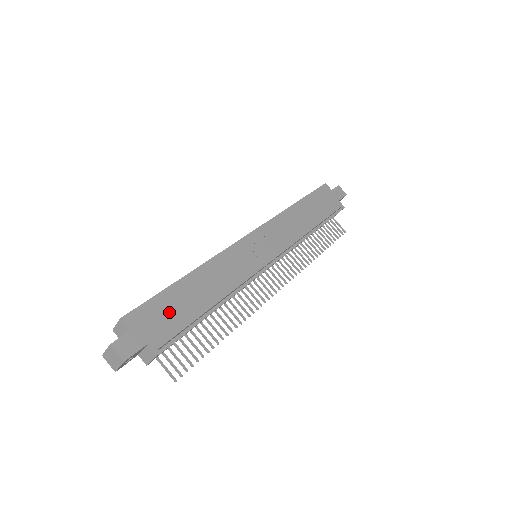
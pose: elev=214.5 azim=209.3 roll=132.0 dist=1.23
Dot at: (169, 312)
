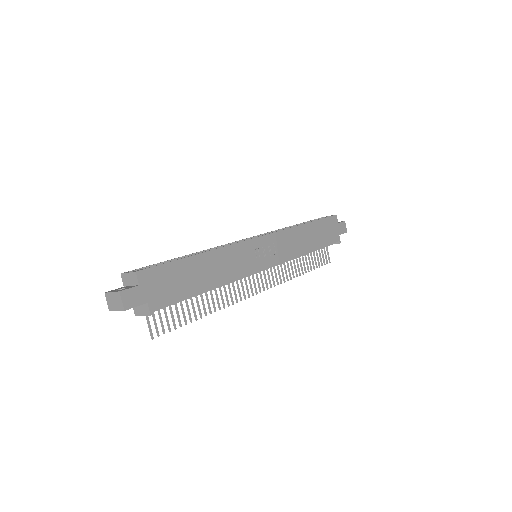
Dot at: (174, 281)
